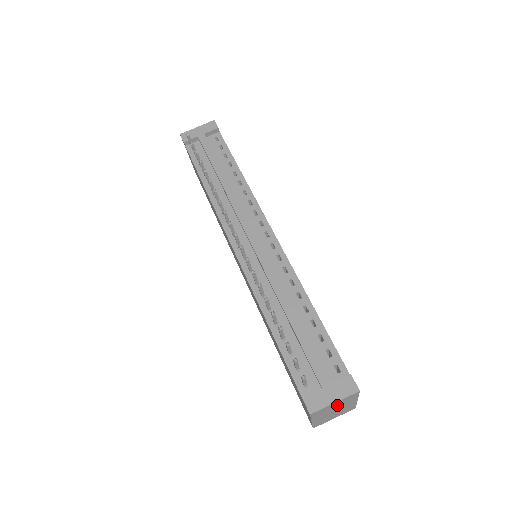
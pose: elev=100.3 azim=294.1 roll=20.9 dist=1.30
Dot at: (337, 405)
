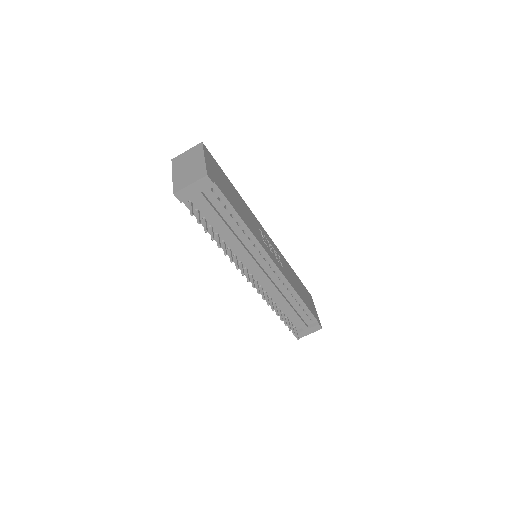
Dot at: occluded
